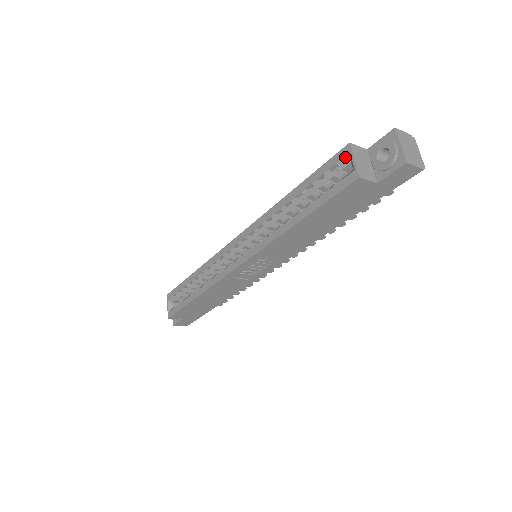
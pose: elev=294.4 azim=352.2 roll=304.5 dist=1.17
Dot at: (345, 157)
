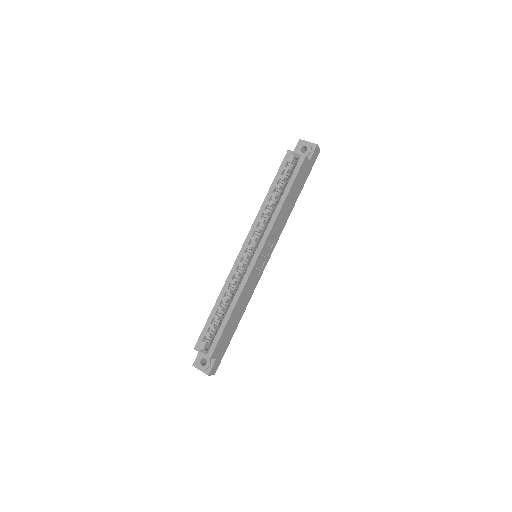
Dot at: (290, 156)
